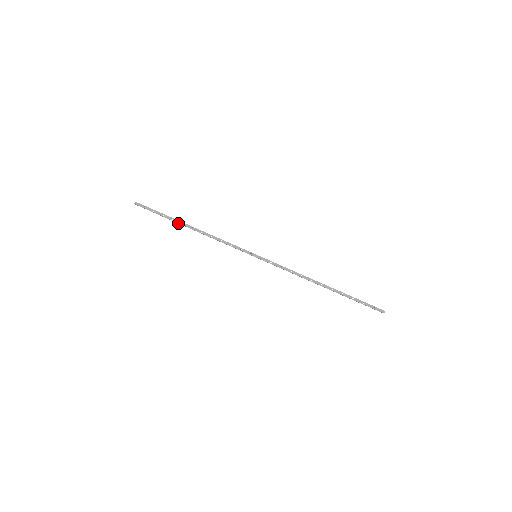
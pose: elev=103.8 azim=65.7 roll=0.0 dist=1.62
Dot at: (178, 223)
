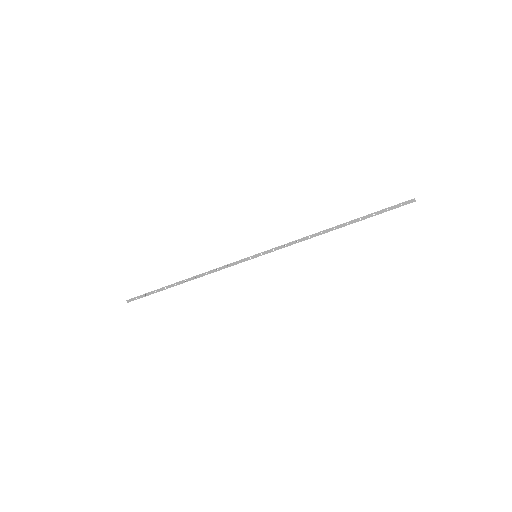
Dot at: occluded
